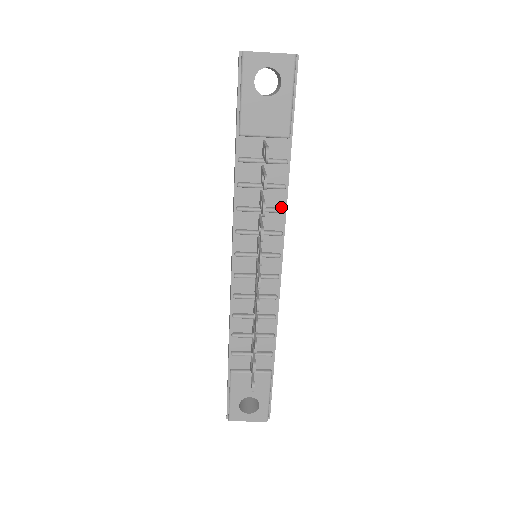
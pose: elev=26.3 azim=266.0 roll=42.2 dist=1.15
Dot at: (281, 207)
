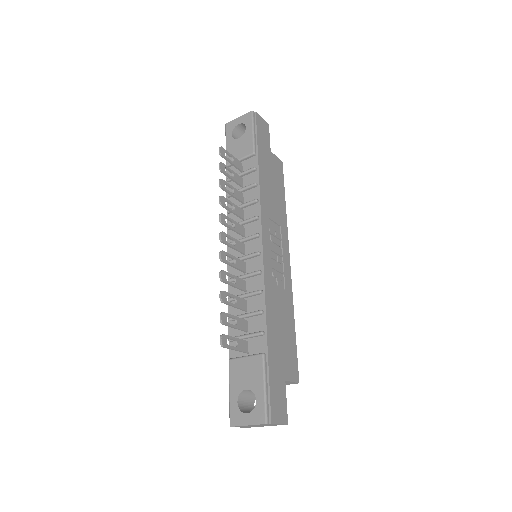
Dot at: (256, 200)
